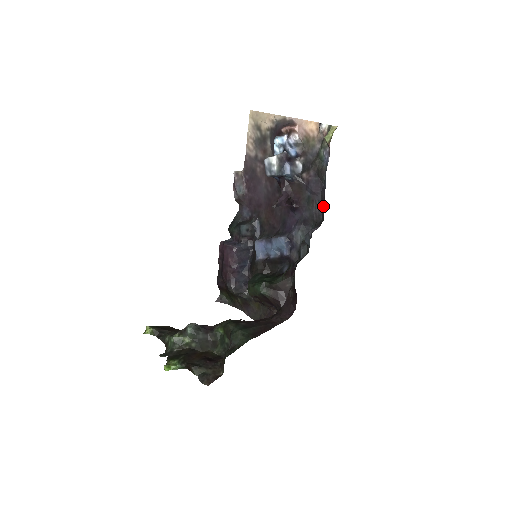
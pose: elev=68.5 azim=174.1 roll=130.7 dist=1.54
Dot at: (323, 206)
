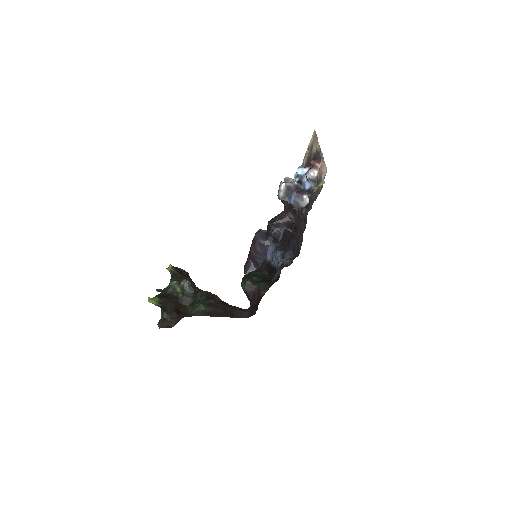
Dot at: occluded
